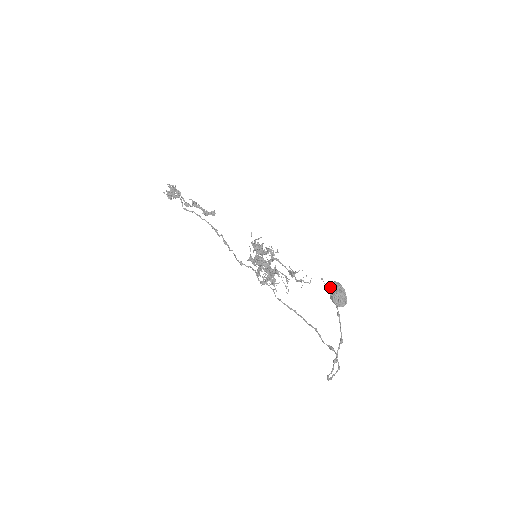
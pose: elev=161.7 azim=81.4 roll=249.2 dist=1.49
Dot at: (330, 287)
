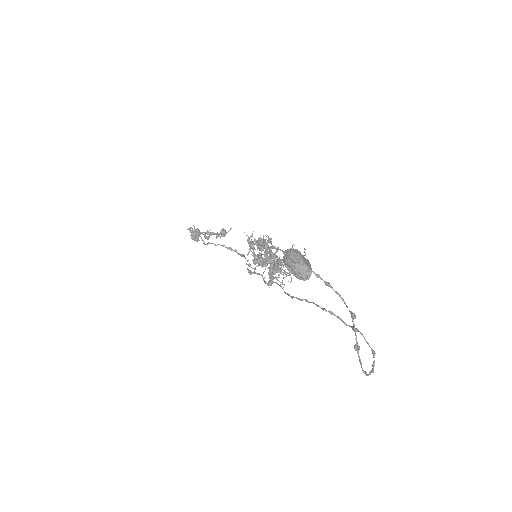
Dot at: (282, 262)
